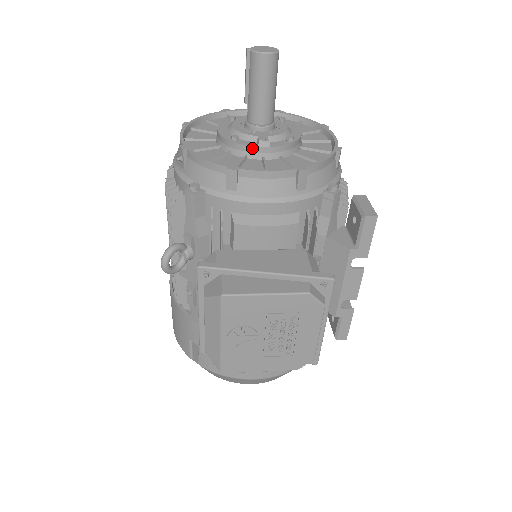
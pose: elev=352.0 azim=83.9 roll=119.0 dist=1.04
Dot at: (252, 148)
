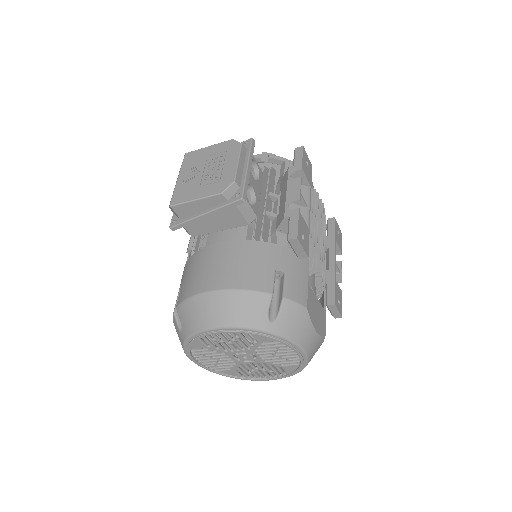
Dot at: occluded
